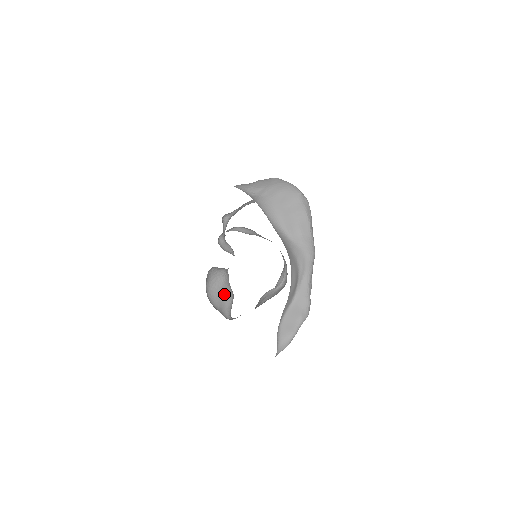
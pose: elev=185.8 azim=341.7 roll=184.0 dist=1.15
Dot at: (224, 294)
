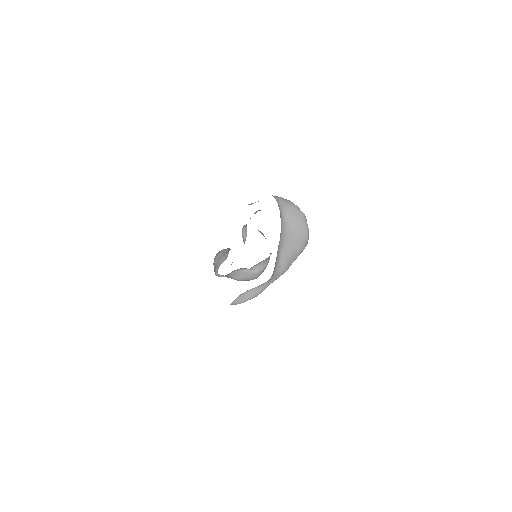
Dot at: (223, 256)
